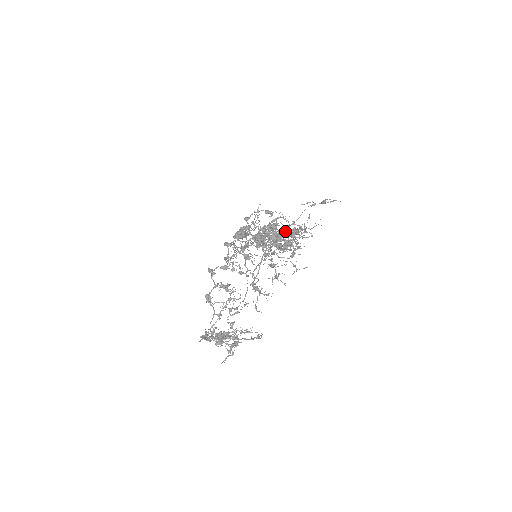
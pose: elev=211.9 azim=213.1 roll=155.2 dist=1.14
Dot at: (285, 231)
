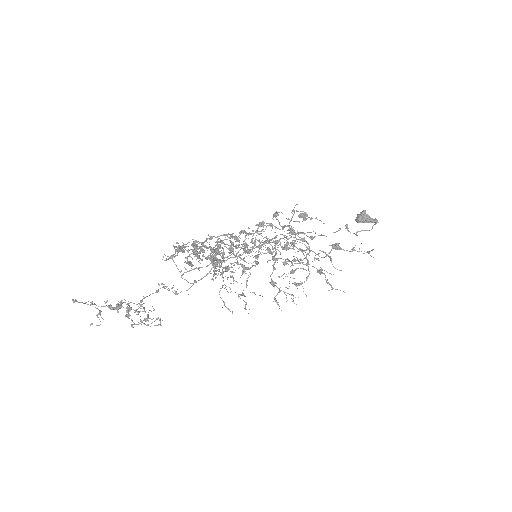
Dot at: (199, 252)
